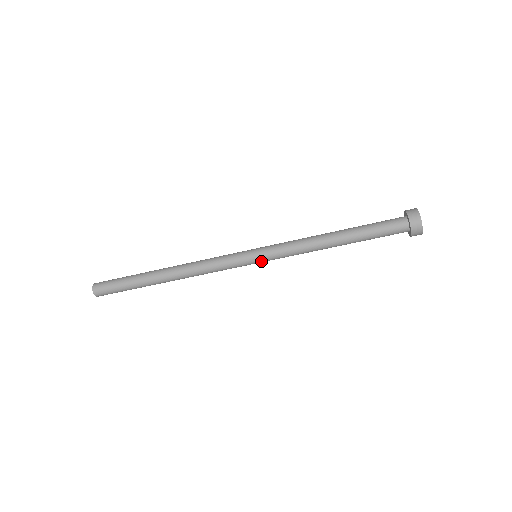
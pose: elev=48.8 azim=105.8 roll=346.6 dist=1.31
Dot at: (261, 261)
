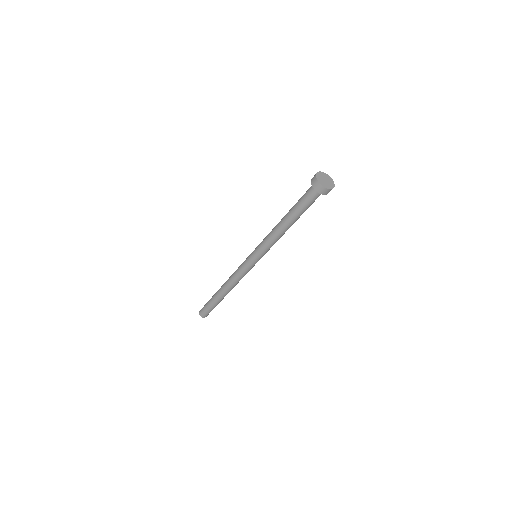
Dot at: (256, 257)
